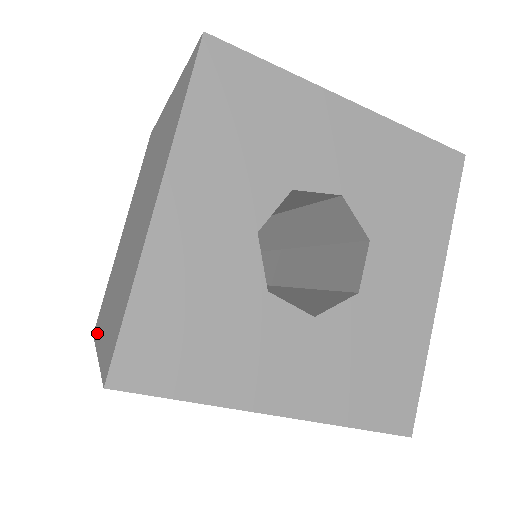
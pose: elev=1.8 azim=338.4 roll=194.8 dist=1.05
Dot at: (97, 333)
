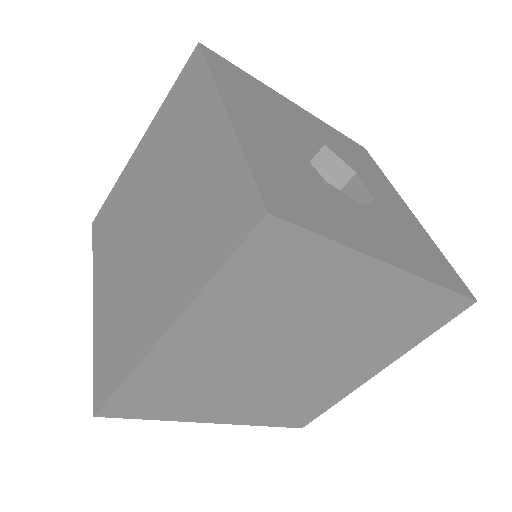
Dot at: (125, 367)
